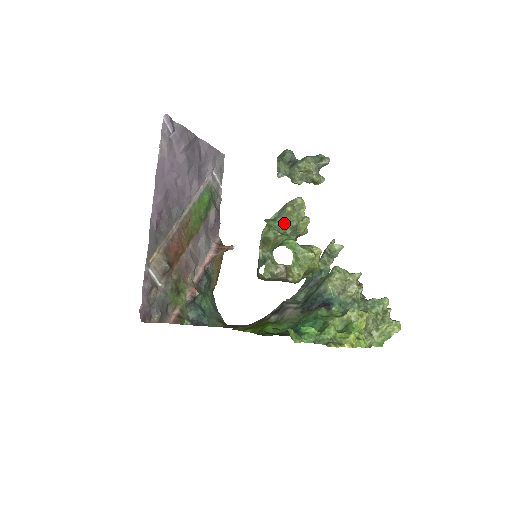
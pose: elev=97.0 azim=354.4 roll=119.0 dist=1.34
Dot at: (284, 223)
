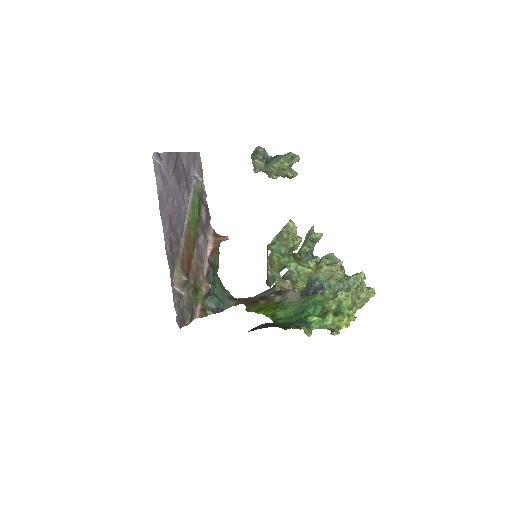
Dot at: (283, 245)
